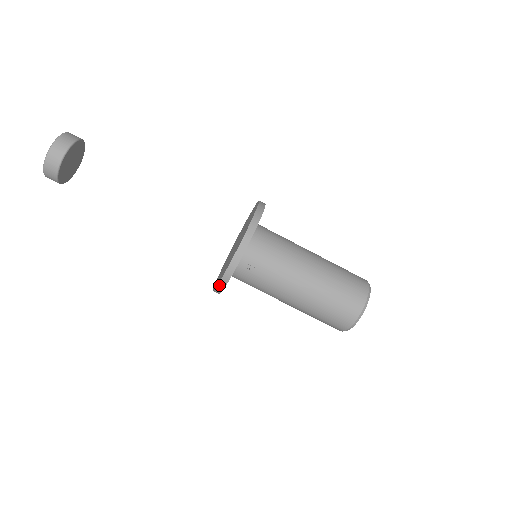
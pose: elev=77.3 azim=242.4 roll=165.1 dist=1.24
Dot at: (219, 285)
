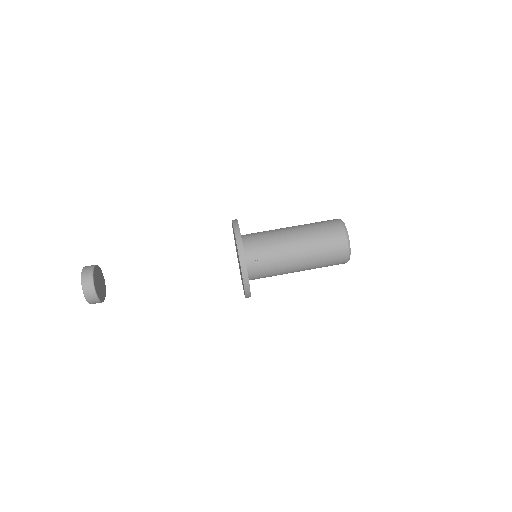
Dot at: (245, 286)
